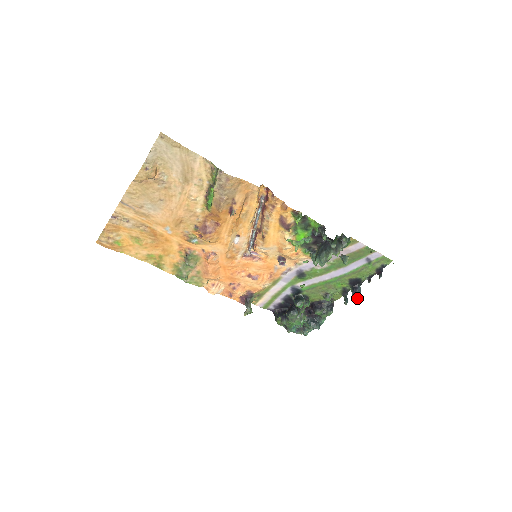
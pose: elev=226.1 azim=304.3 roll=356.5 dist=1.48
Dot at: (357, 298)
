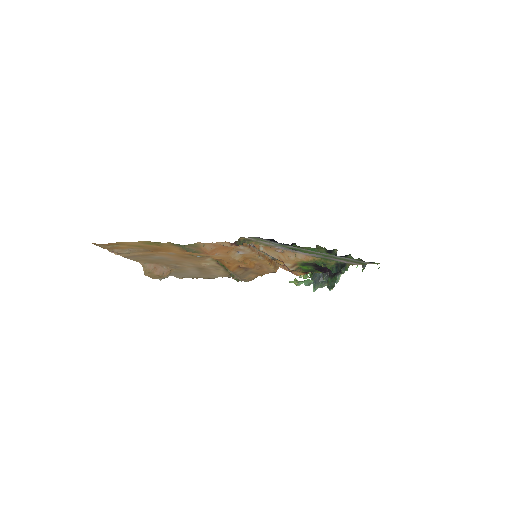
Dot at: occluded
